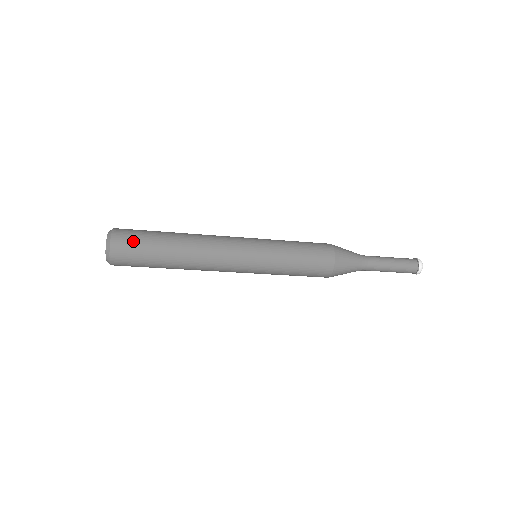
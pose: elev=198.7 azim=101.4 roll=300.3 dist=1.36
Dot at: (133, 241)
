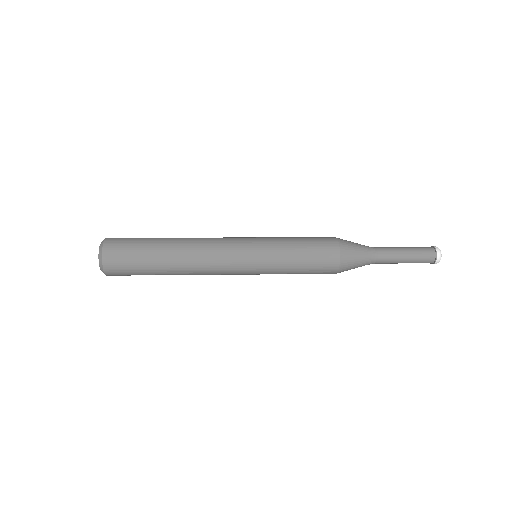
Dot at: (125, 248)
